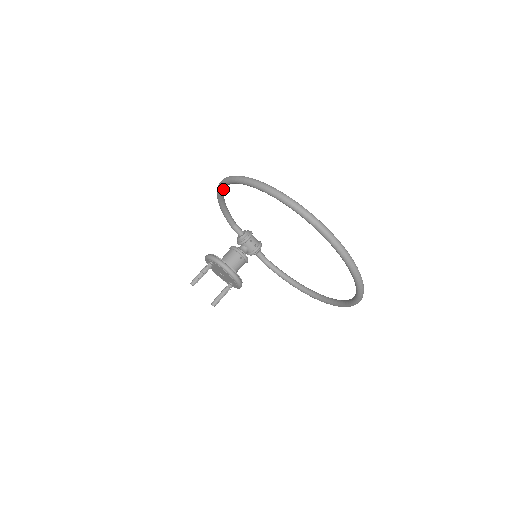
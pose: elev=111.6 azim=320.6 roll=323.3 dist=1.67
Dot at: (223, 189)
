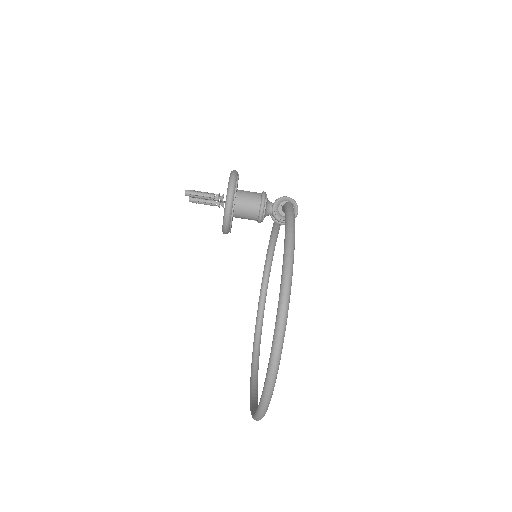
Dot at: occluded
